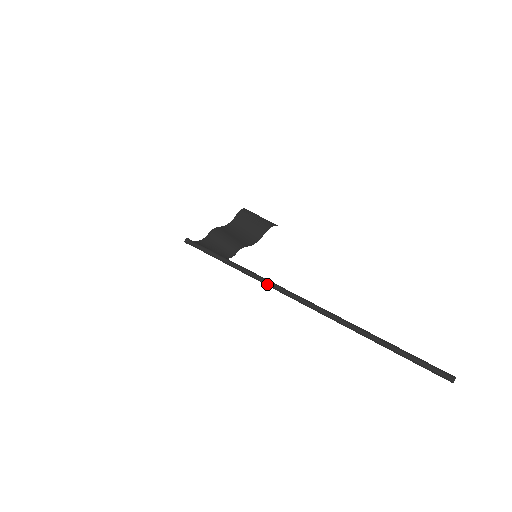
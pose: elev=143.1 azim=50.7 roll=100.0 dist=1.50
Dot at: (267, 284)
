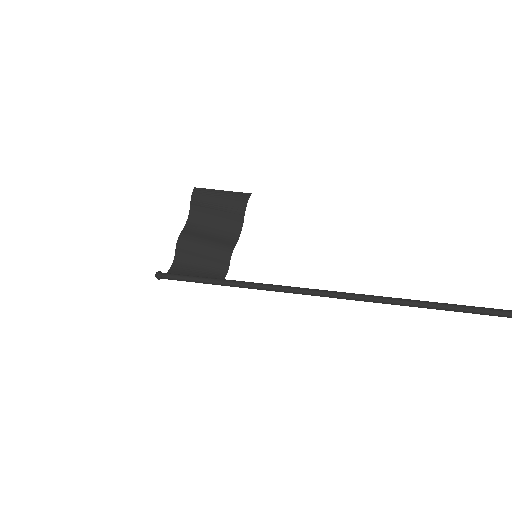
Dot at: (296, 293)
